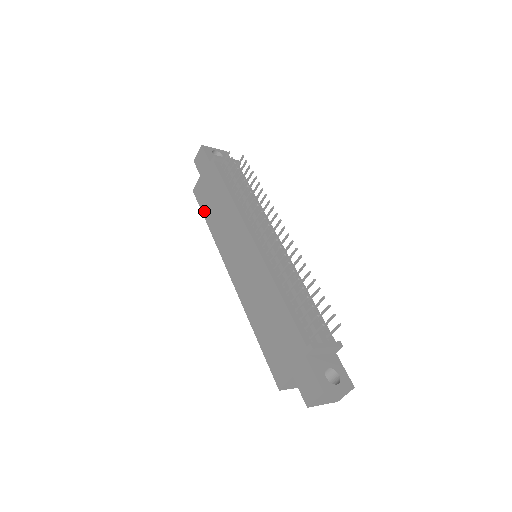
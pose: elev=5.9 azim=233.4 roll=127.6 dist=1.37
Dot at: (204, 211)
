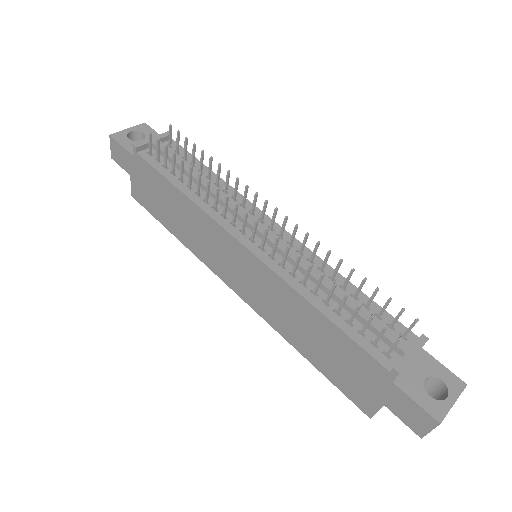
Dot at: (160, 219)
